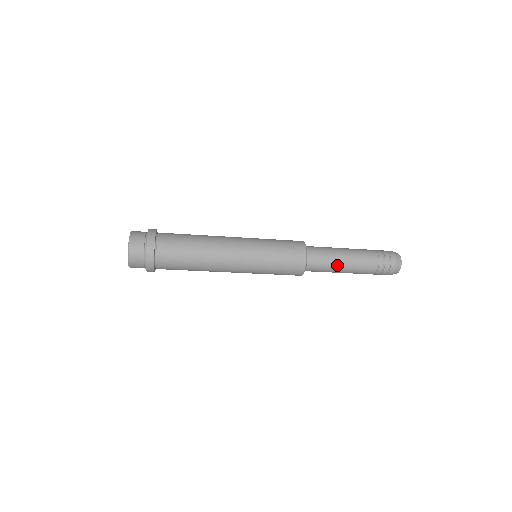
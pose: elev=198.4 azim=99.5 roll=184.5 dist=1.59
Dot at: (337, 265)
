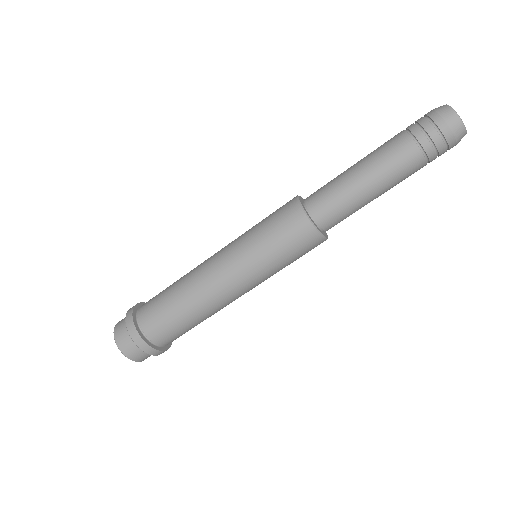
Dot at: (354, 185)
